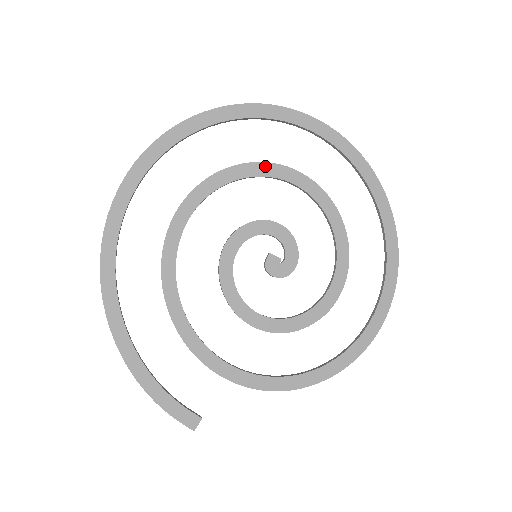
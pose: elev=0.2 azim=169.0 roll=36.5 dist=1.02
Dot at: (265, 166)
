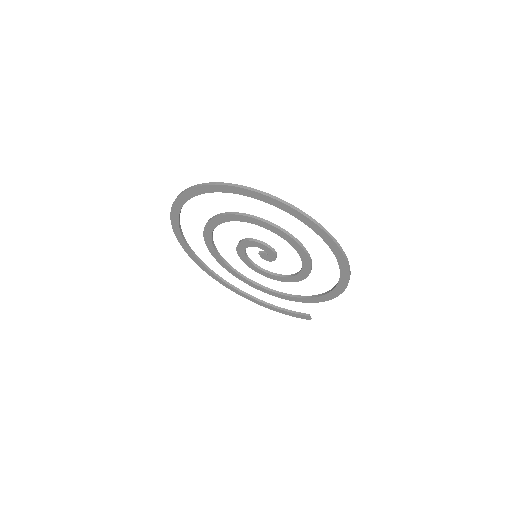
Dot at: (212, 221)
